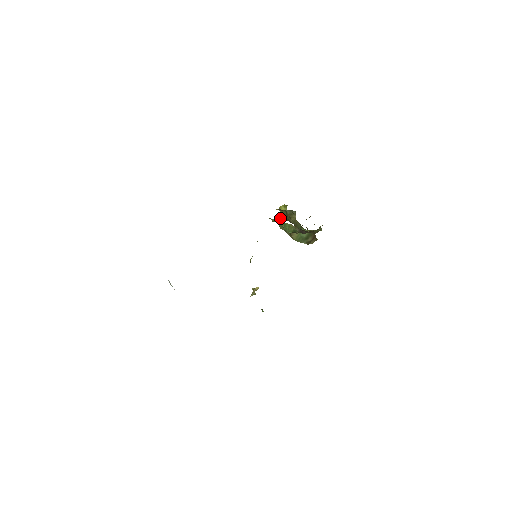
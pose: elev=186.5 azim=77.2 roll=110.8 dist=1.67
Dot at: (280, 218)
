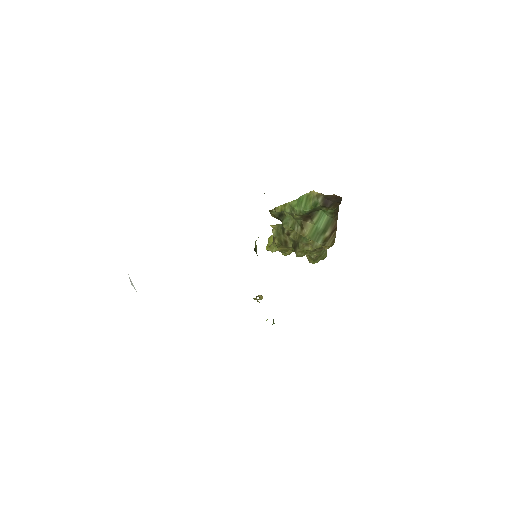
Dot at: (270, 248)
